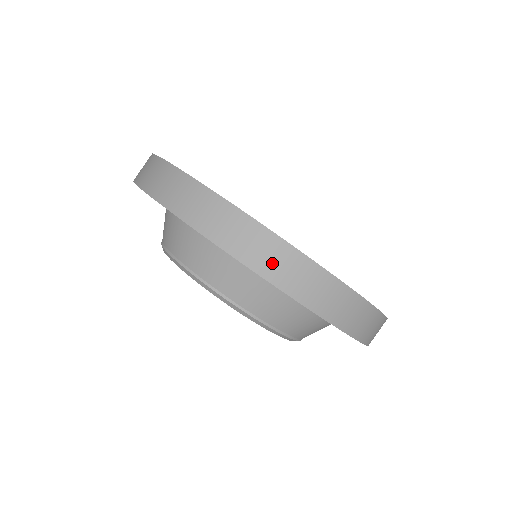
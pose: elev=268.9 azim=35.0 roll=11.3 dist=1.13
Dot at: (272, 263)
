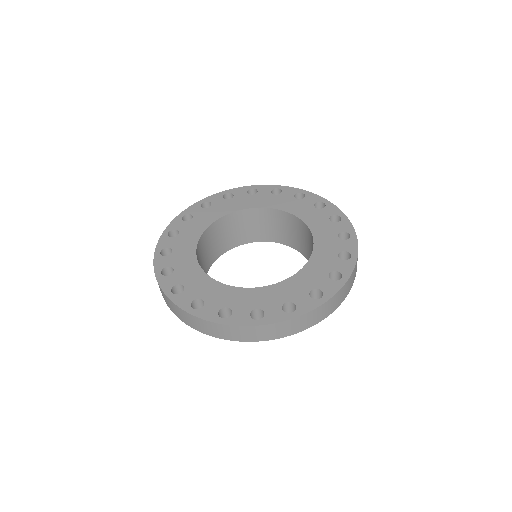
Dot at: (315, 319)
